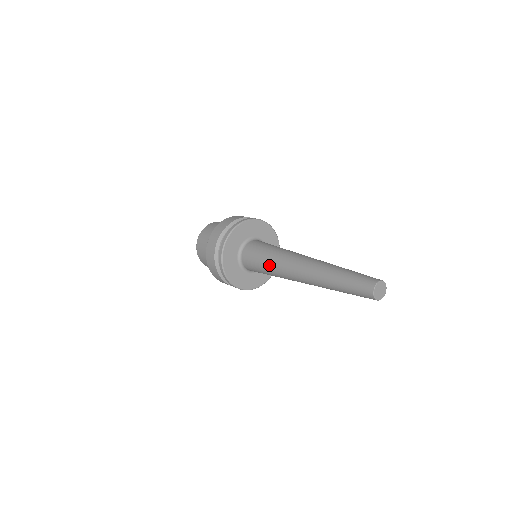
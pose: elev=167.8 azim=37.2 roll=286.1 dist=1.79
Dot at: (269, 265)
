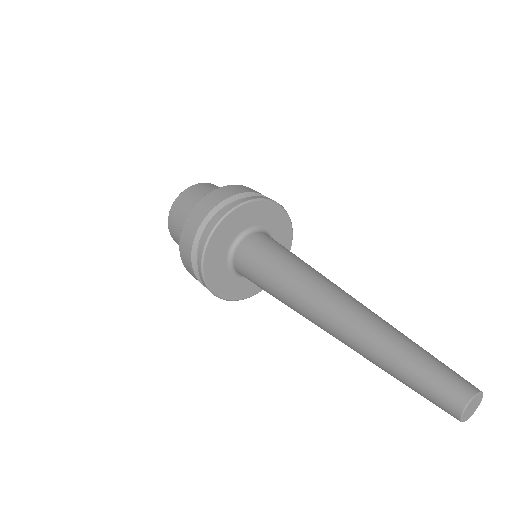
Dot at: (280, 277)
